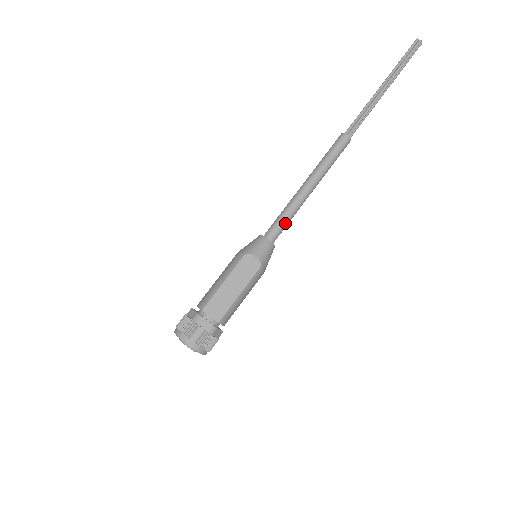
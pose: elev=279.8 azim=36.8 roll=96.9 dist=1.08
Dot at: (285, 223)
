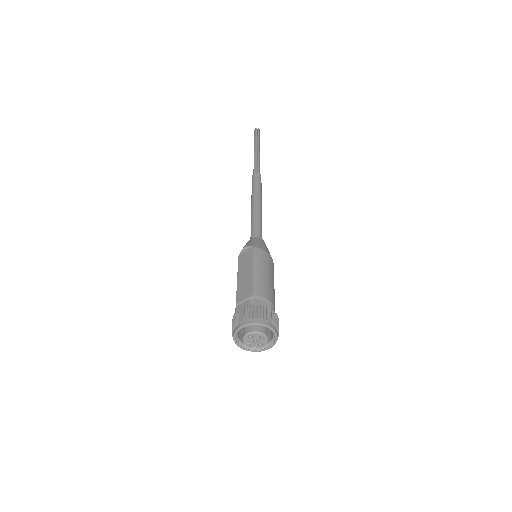
Dot at: (256, 226)
